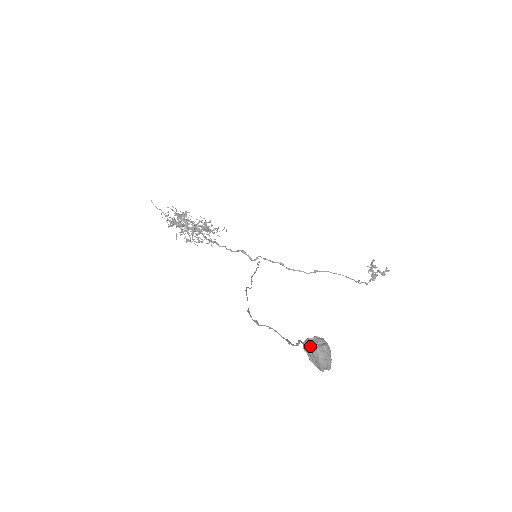
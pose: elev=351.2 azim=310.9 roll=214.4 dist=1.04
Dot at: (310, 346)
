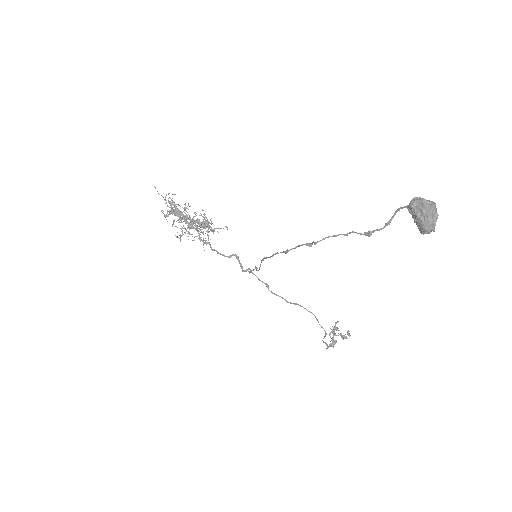
Dot at: (421, 199)
